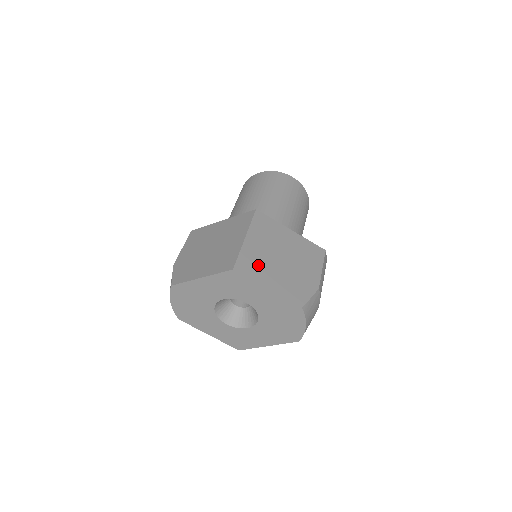
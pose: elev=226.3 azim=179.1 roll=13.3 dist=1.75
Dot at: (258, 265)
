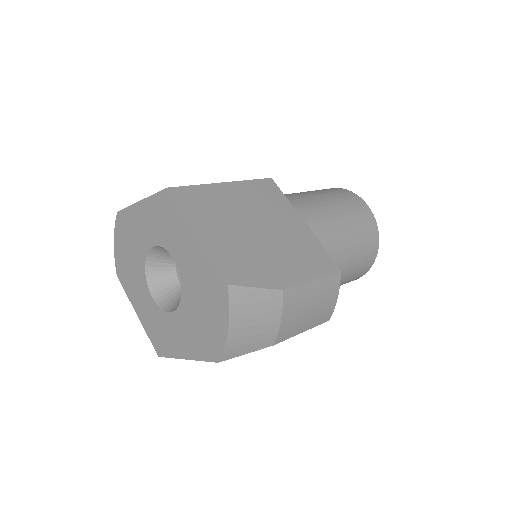
Dot at: (210, 209)
